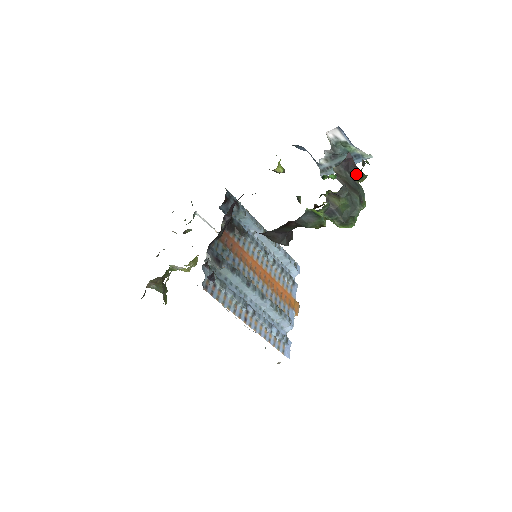
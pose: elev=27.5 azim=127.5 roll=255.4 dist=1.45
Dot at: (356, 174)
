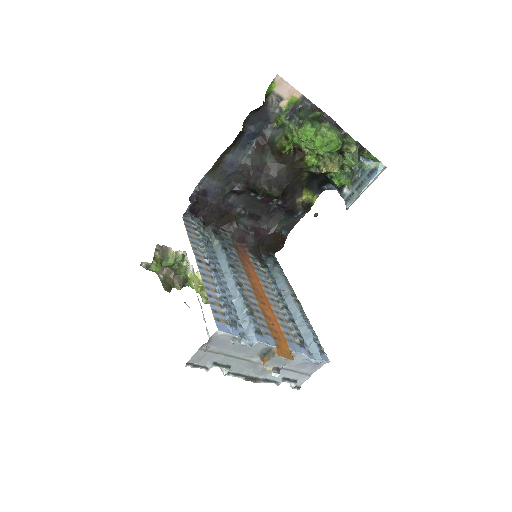
Dot at: occluded
